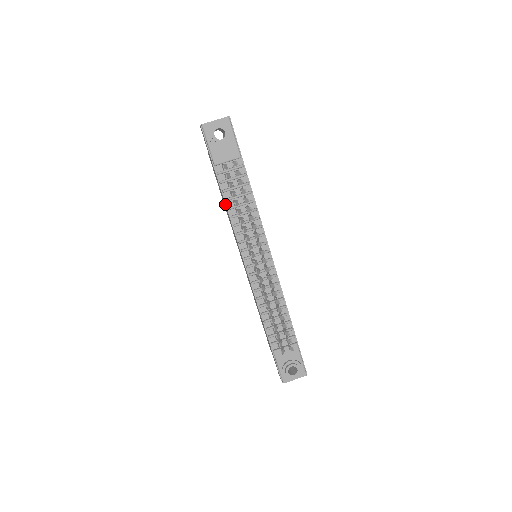
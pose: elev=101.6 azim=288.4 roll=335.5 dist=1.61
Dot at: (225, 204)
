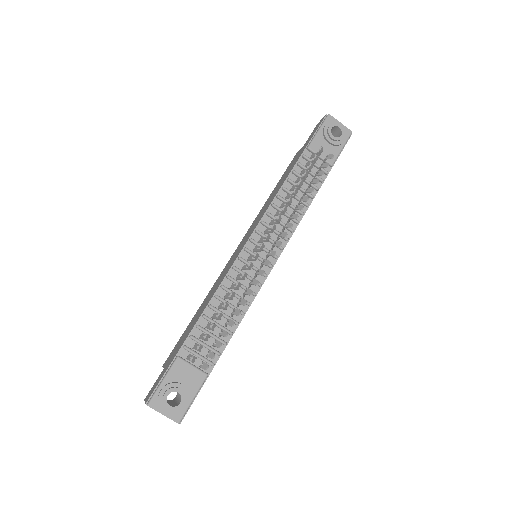
Dot at: (284, 182)
